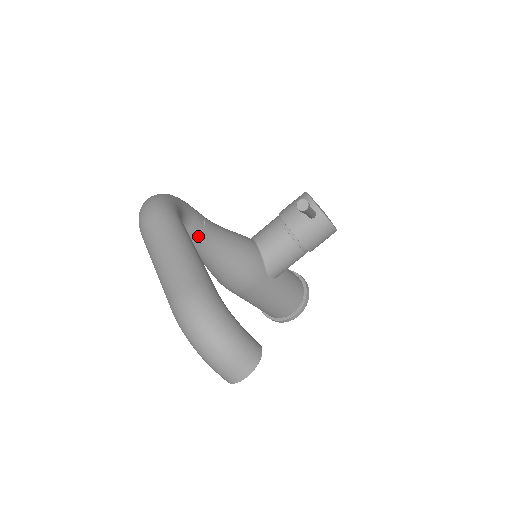
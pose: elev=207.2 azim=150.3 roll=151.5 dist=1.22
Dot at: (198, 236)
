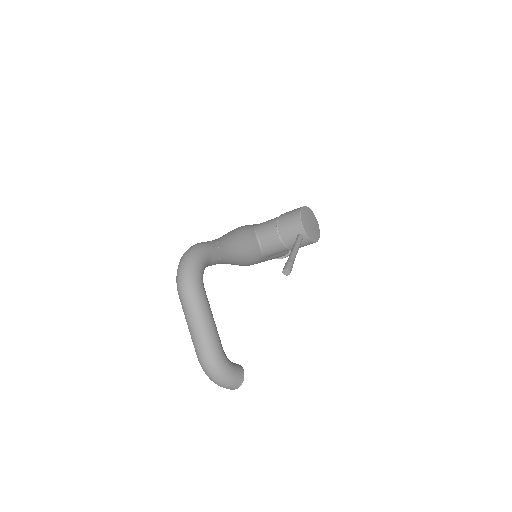
Dot at: (215, 264)
